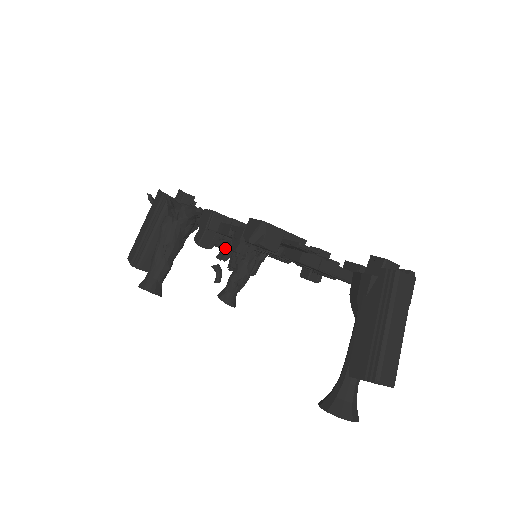
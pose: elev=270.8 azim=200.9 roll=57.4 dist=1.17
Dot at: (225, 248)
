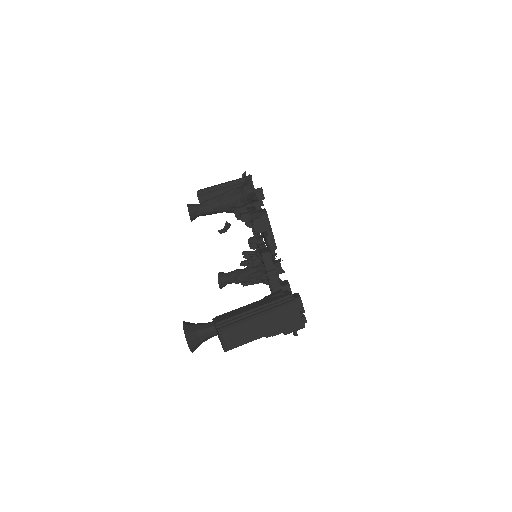
Dot at: (253, 252)
